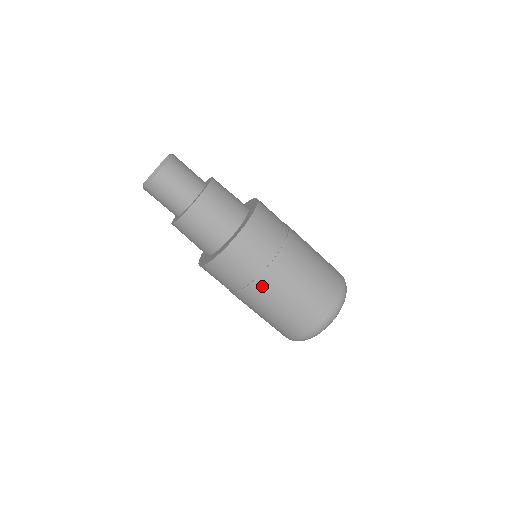
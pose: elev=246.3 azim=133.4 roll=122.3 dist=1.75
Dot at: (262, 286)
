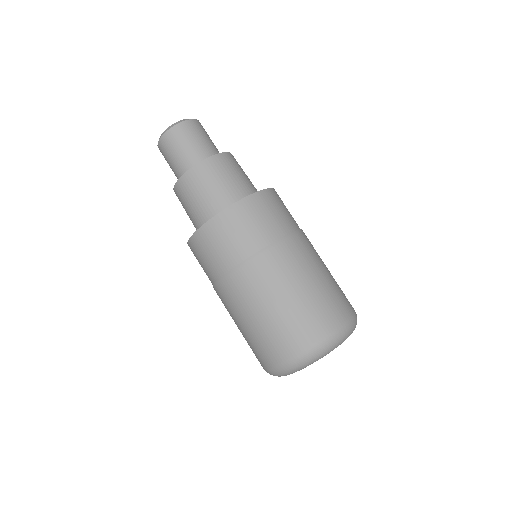
Dot at: (269, 260)
